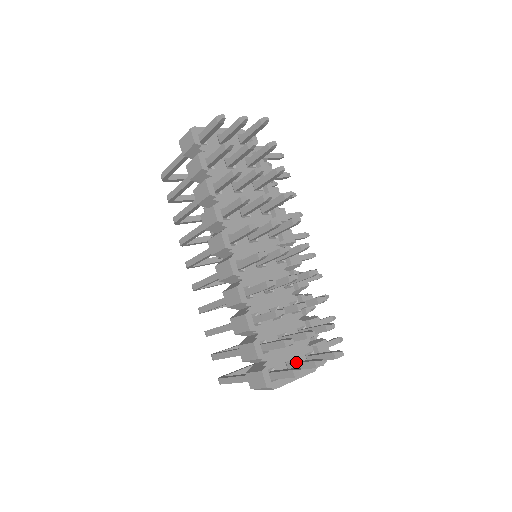
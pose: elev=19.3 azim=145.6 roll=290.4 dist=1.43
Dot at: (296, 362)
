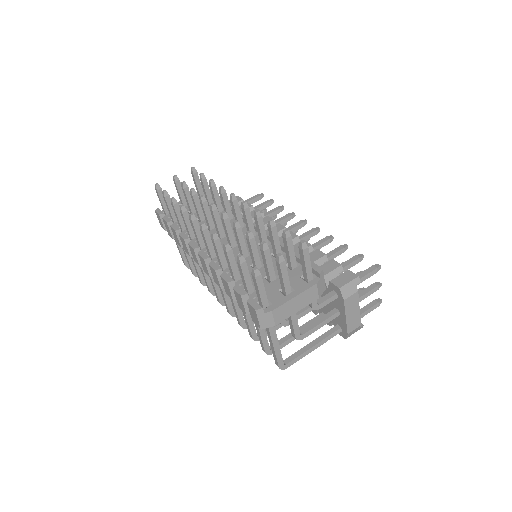
Dot at: occluded
